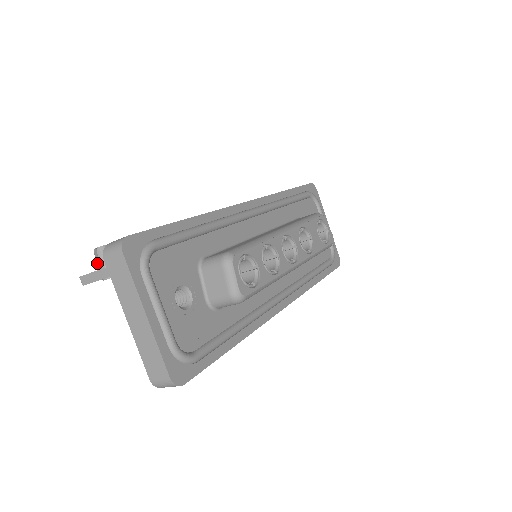
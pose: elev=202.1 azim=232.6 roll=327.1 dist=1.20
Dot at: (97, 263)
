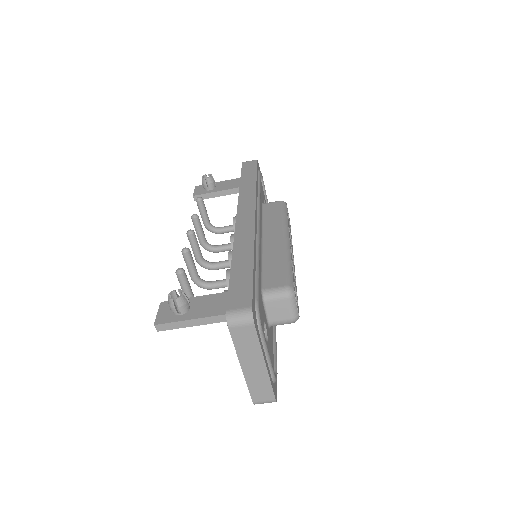
Dot at: (175, 311)
